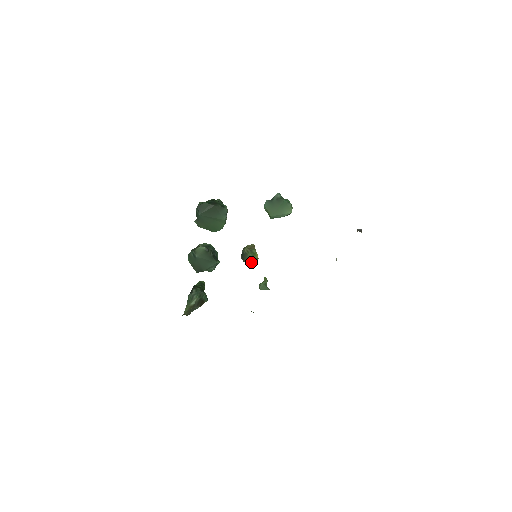
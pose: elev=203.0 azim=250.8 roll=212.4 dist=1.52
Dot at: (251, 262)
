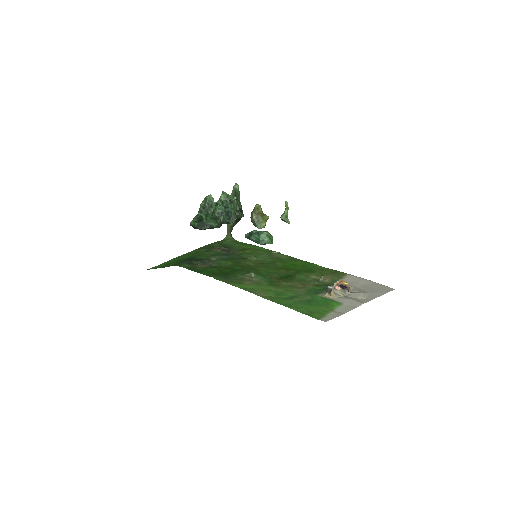
Dot at: occluded
